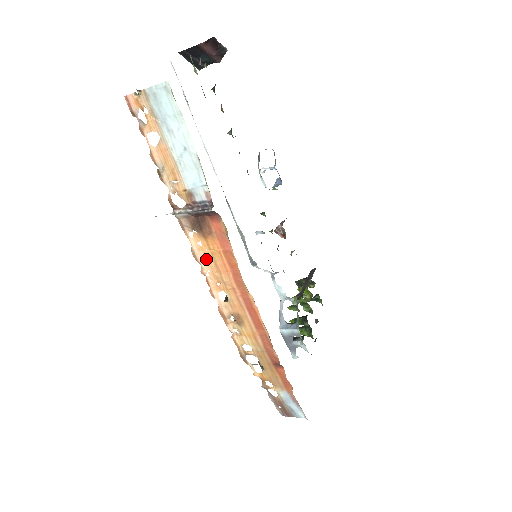
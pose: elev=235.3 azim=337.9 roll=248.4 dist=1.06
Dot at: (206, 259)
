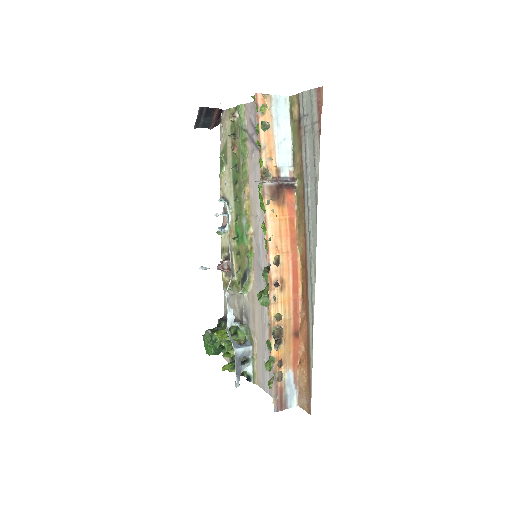
Dot at: (273, 224)
